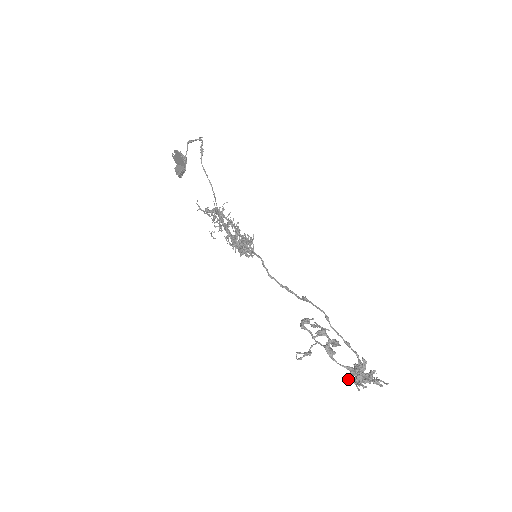
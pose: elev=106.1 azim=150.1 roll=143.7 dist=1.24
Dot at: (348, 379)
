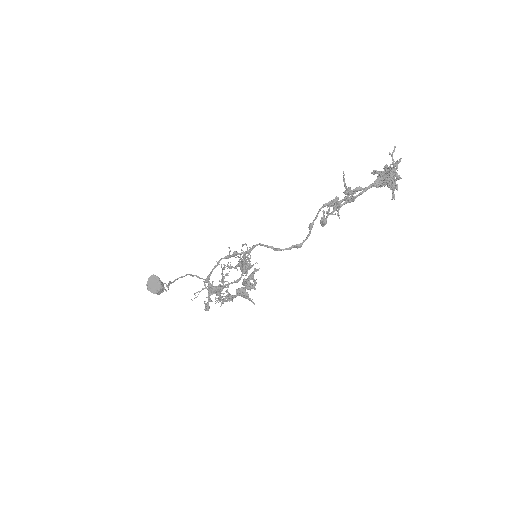
Dot at: (381, 184)
